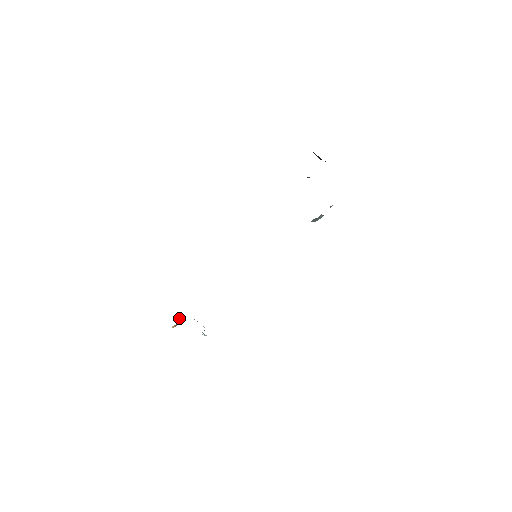
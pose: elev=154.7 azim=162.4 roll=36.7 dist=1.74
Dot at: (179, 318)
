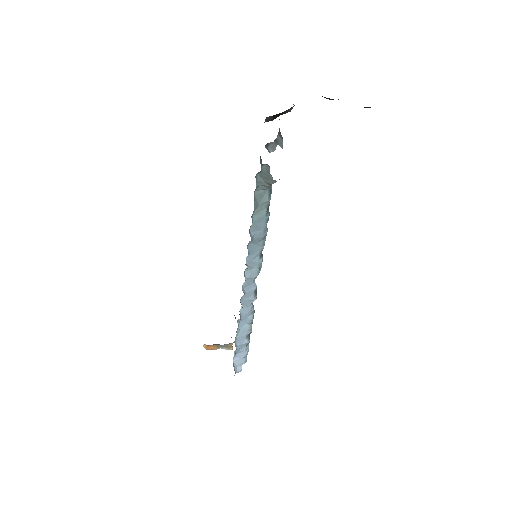
Dot at: (231, 348)
